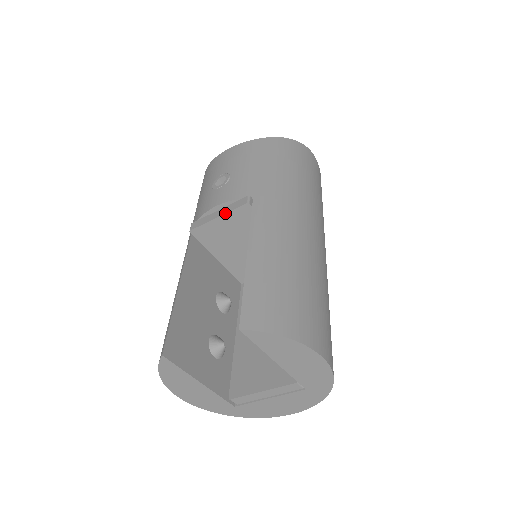
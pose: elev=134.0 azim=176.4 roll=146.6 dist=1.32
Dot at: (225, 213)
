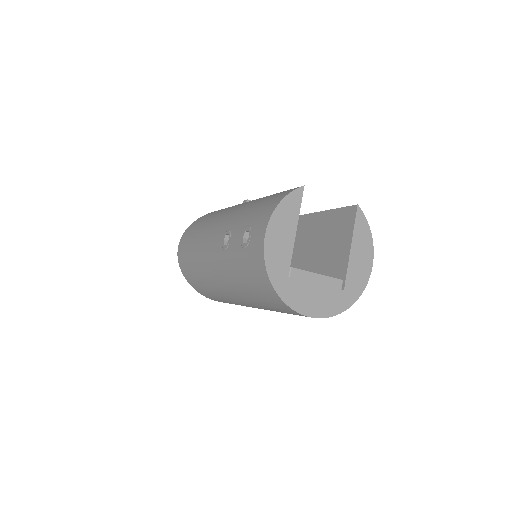
Dot at: occluded
